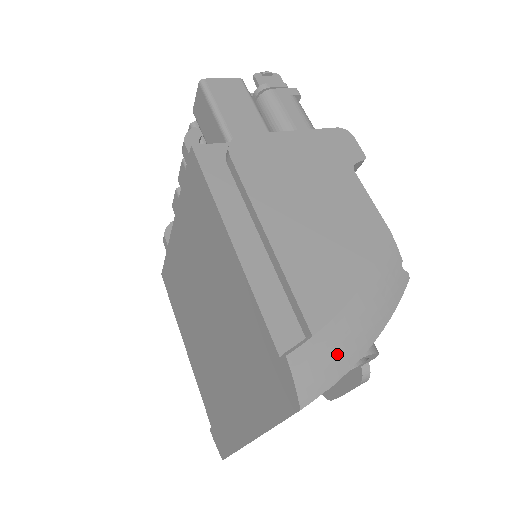
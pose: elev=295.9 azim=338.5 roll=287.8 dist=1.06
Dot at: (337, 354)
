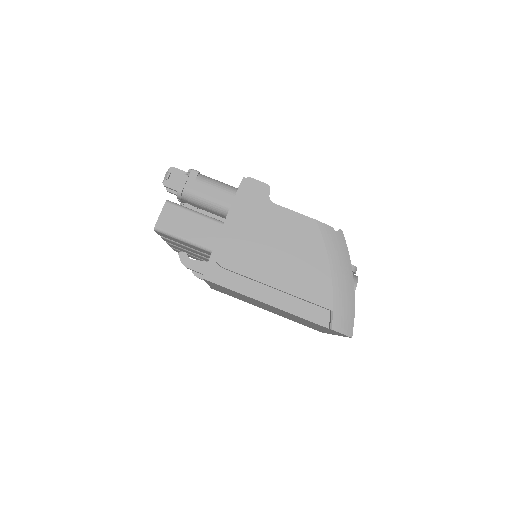
Dot at: (346, 305)
